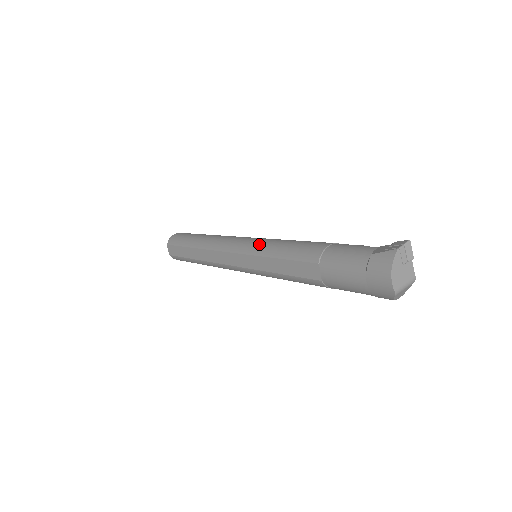
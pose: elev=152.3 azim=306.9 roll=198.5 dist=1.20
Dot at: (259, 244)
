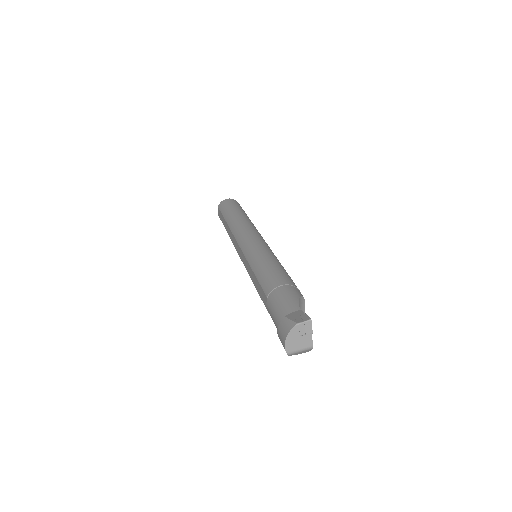
Dot at: (253, 252)
